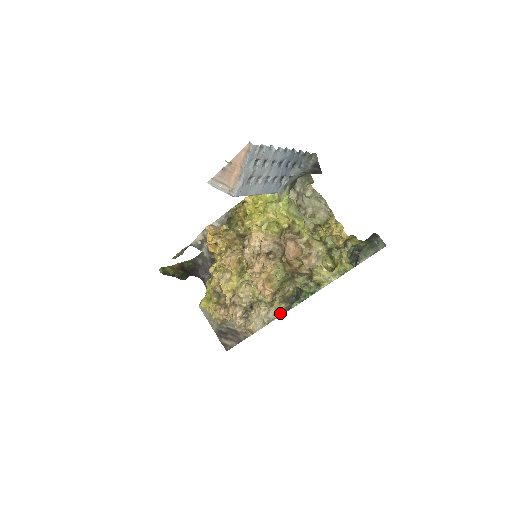
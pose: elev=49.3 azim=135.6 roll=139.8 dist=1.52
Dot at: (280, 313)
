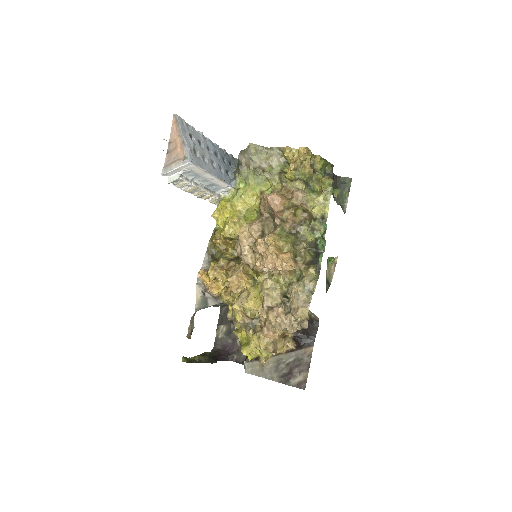
Dot at: (315, 279)
